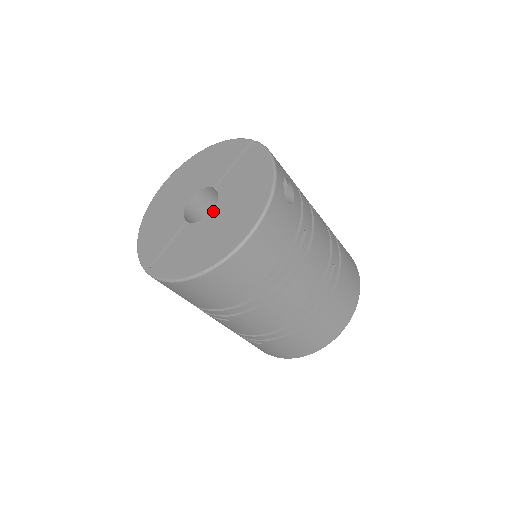
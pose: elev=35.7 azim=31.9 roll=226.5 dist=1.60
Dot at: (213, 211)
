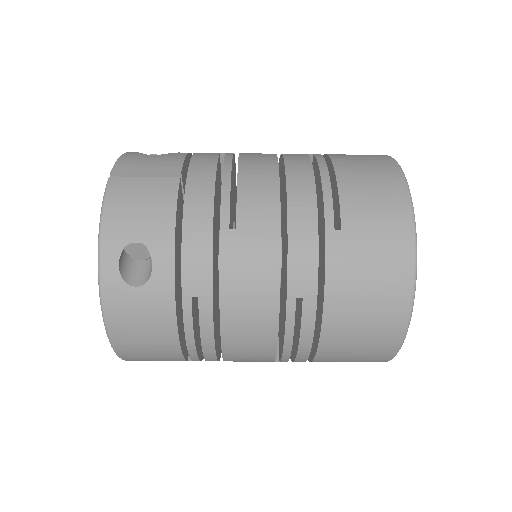
Dot at: occluded
